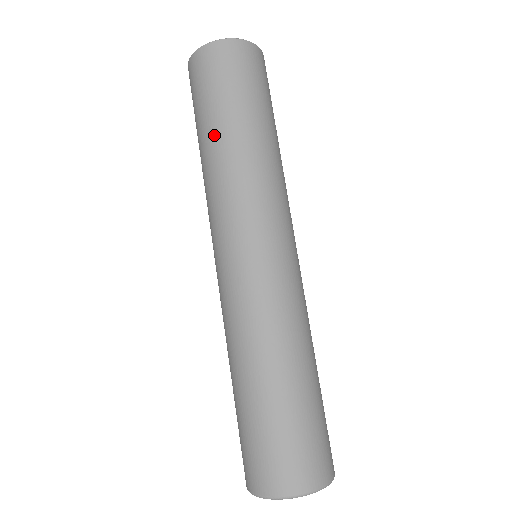
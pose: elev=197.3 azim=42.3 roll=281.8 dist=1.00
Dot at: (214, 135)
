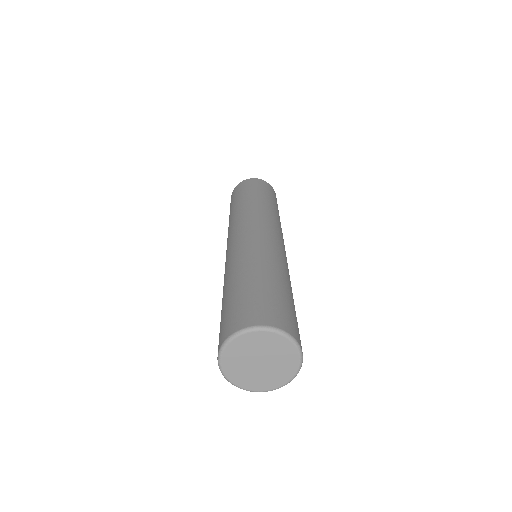
Dot at: (264, 199)
